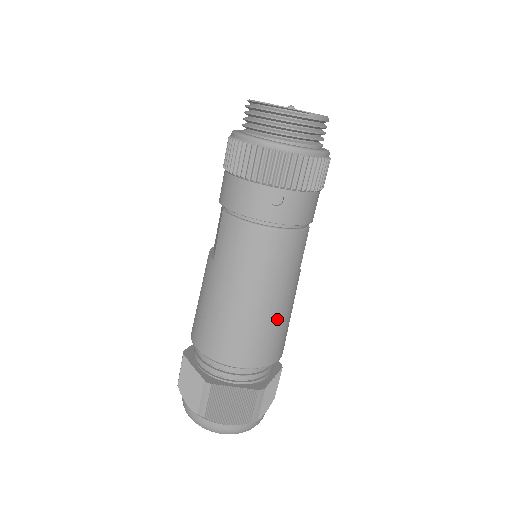
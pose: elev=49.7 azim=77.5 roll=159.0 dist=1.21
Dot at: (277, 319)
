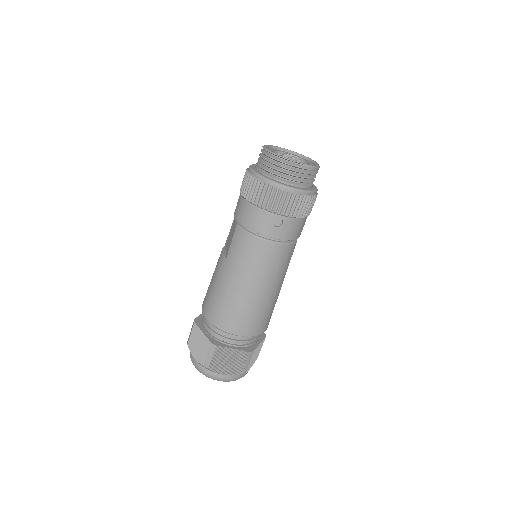
Dot at: (268, 303)
